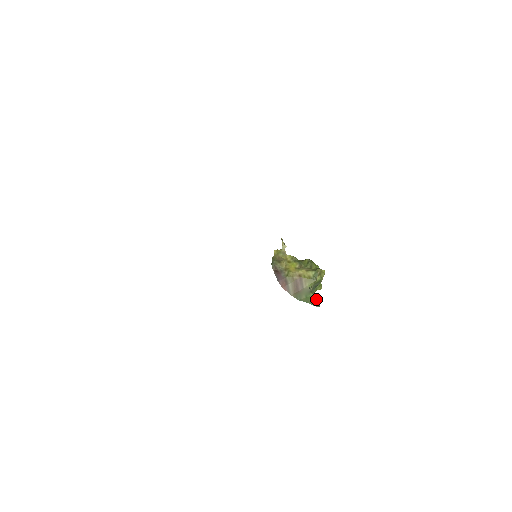
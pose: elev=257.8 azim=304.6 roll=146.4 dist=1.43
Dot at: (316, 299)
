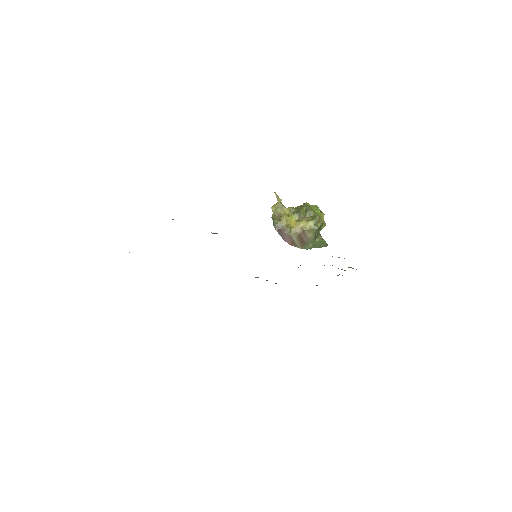
Dot at: (323, 242)
